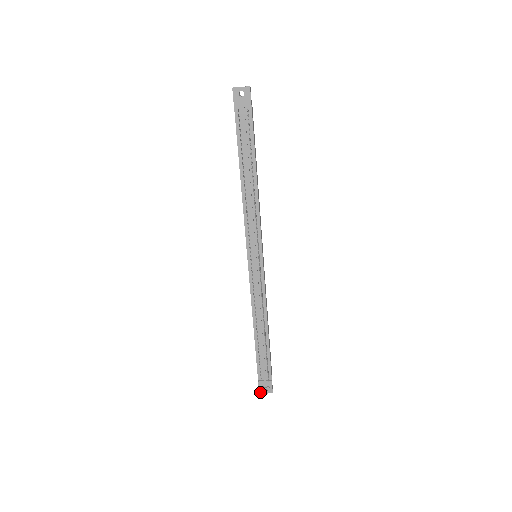
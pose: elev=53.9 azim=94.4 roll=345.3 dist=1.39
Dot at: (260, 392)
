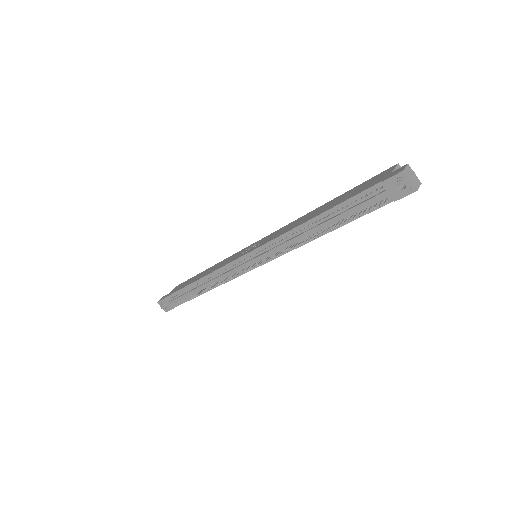
Dot at: (159, 302)
